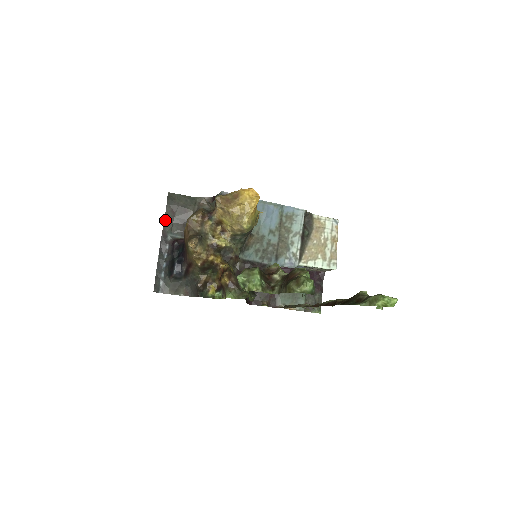
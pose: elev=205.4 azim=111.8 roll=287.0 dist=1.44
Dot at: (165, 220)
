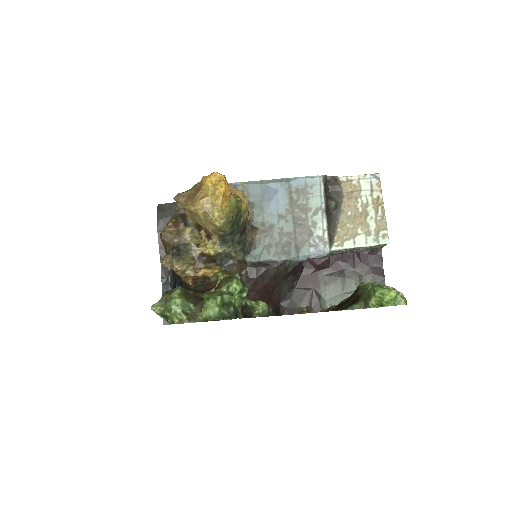
Dot at: (159, 238)
